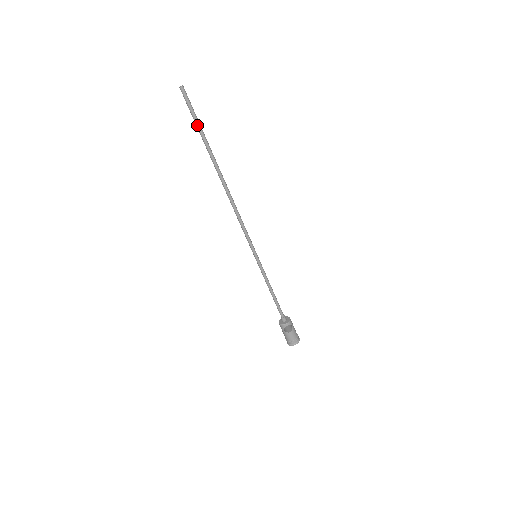
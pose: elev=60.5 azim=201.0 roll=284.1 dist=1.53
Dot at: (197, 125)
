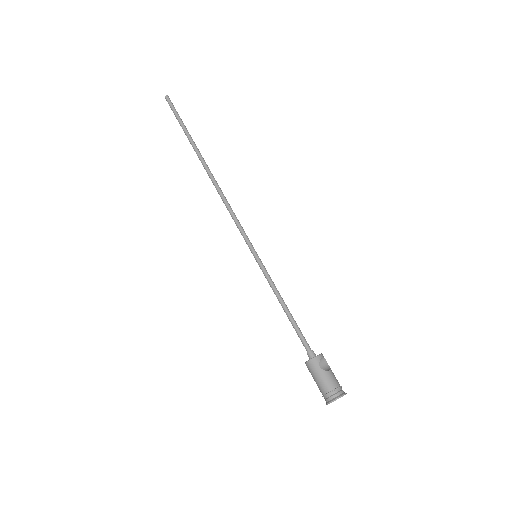
Dot at: (181, 123)
